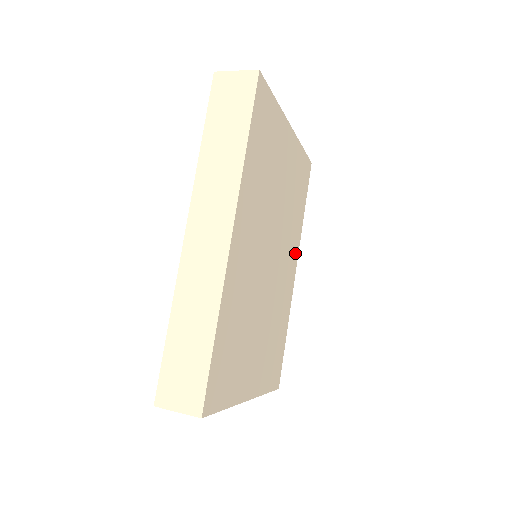
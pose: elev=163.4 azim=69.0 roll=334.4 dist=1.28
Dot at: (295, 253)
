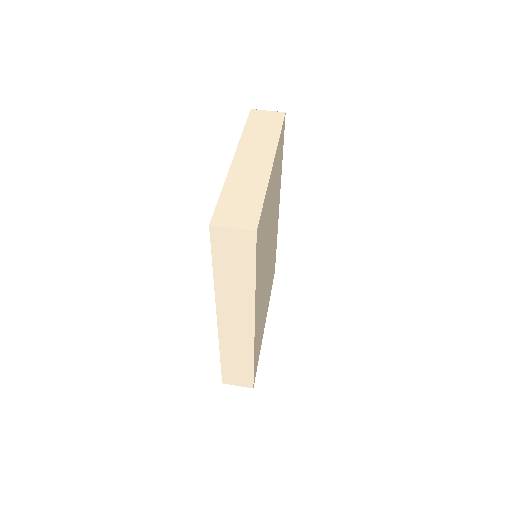
Dot at: occluded
